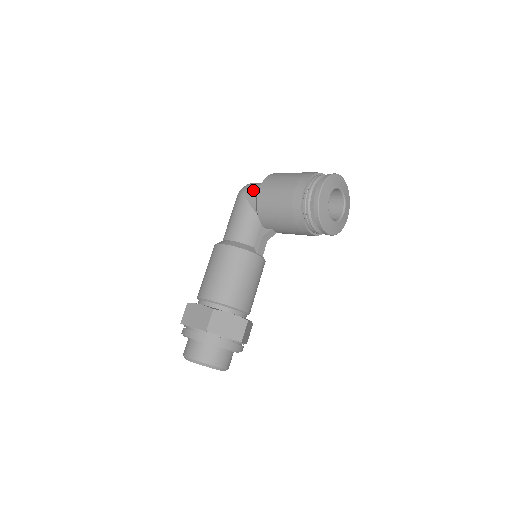
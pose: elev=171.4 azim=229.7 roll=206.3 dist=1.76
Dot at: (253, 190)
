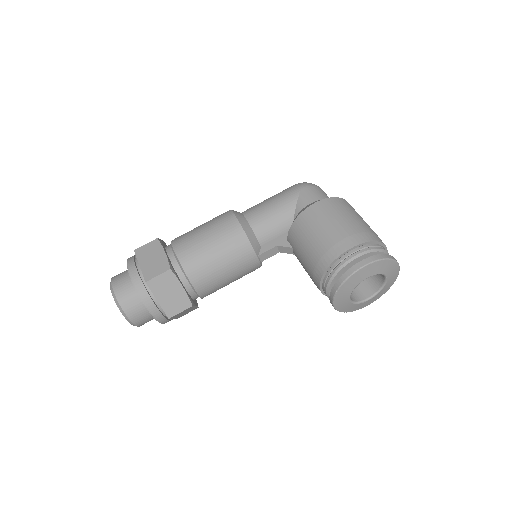
Dot at: (312, 196)
